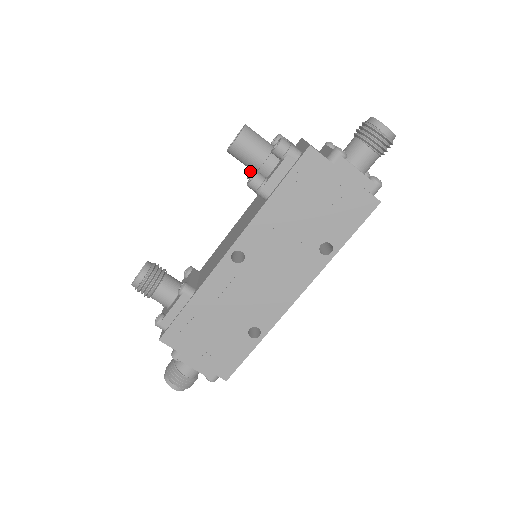
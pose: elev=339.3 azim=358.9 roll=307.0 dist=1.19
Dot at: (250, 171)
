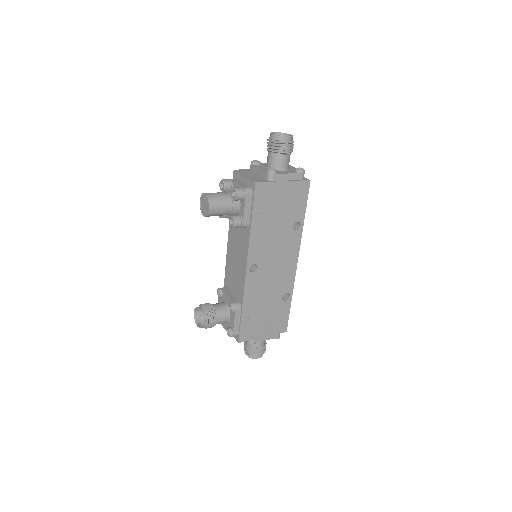
Dot at: occluded
